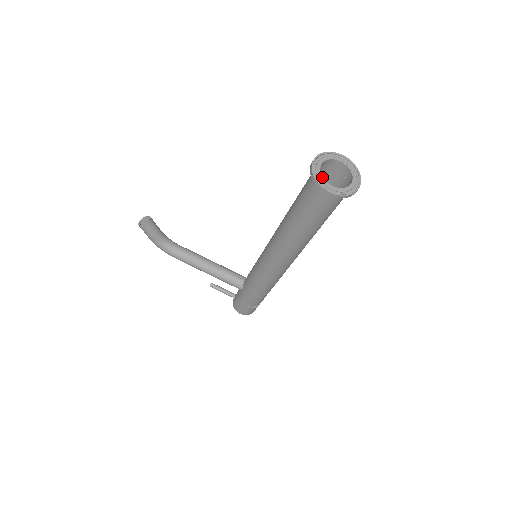
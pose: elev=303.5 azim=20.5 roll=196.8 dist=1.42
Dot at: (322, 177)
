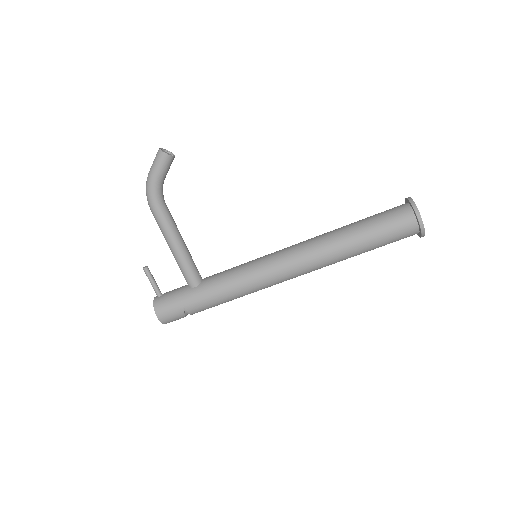
Dot at: (417, 210)
